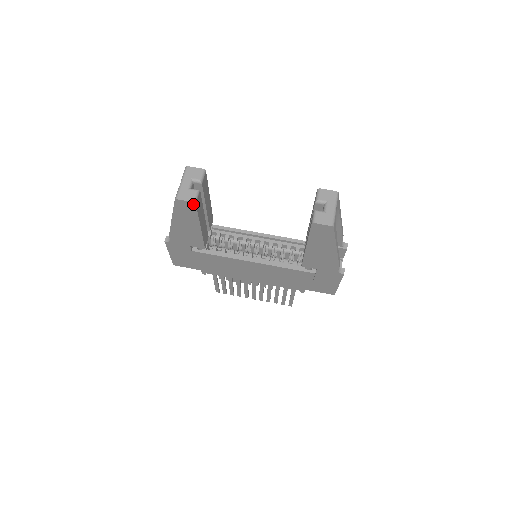
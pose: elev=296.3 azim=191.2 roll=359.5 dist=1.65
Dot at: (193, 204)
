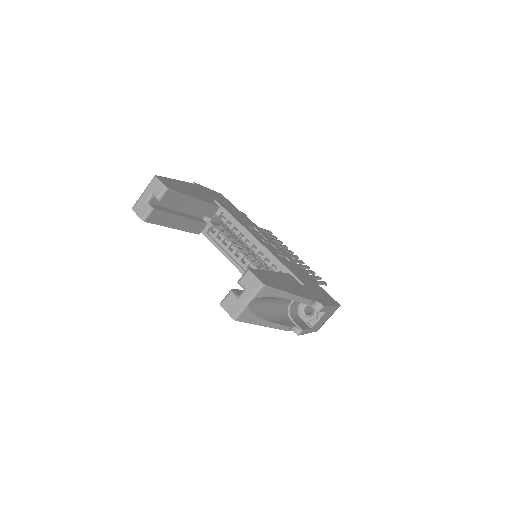
Dot at: (144, 220)
